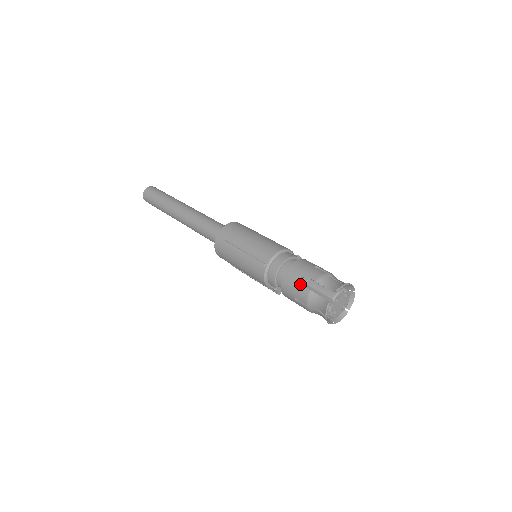
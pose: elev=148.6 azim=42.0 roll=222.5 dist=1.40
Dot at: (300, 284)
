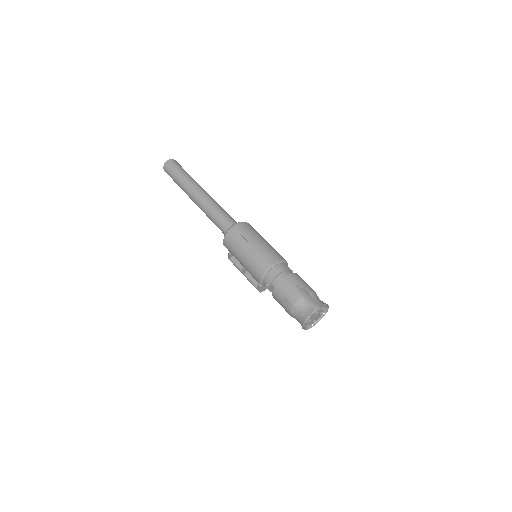
Dot at: (296, 289)
